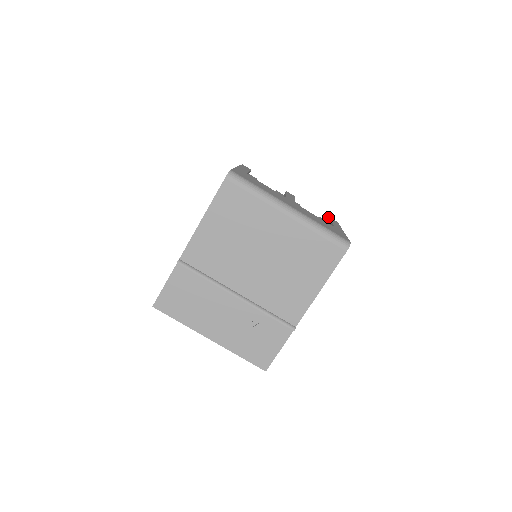
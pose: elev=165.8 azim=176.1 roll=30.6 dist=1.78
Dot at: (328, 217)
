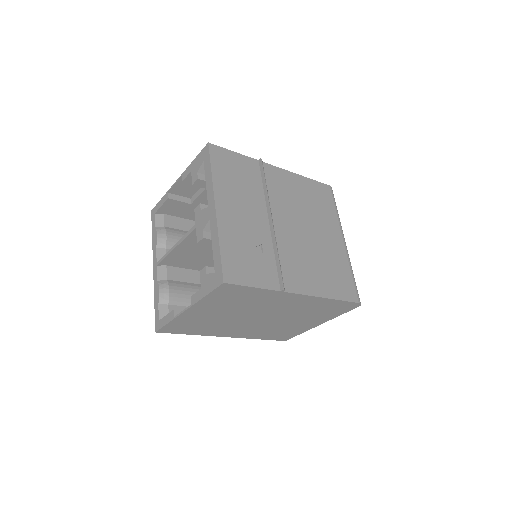
Dot at: occluded
